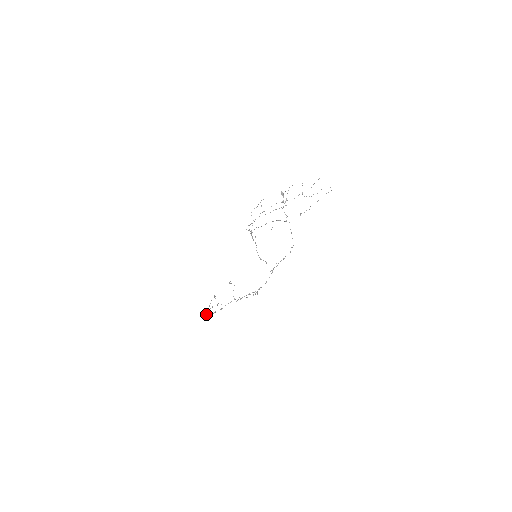
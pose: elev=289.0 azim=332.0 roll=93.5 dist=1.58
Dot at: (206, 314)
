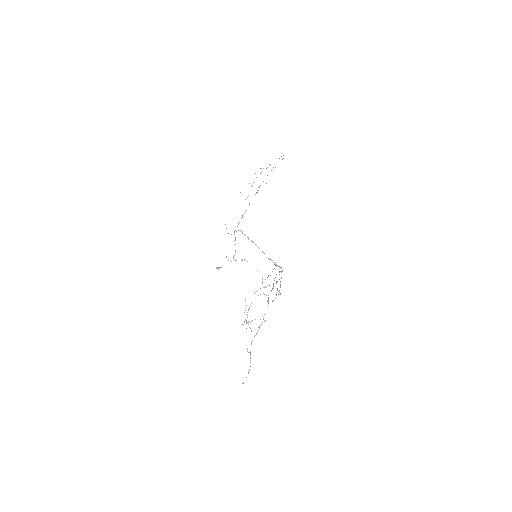
Dot at: occluded
